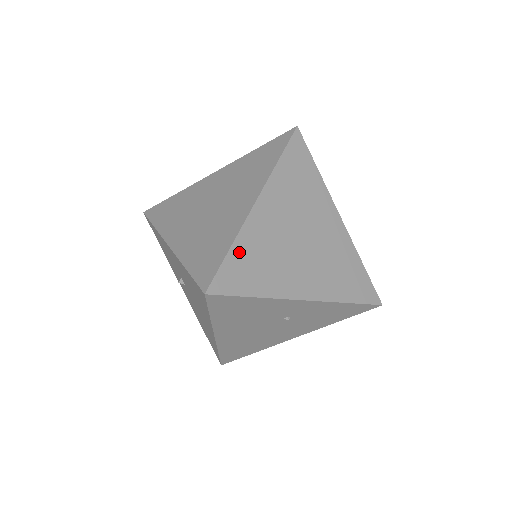
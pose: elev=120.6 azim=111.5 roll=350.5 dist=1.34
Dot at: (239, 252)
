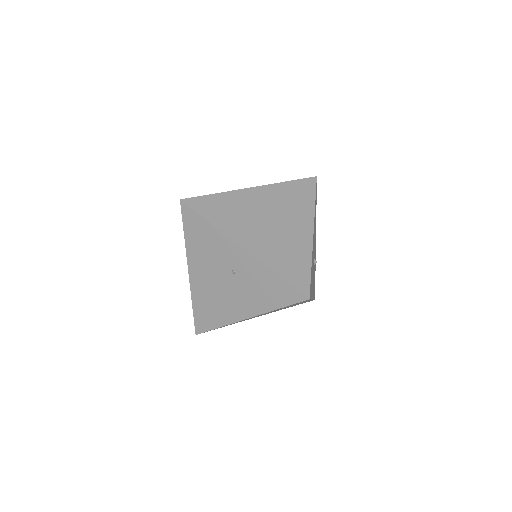
Dot at: (219, 198)
